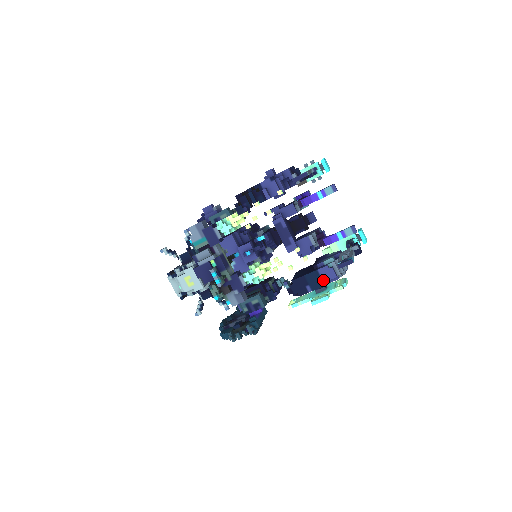
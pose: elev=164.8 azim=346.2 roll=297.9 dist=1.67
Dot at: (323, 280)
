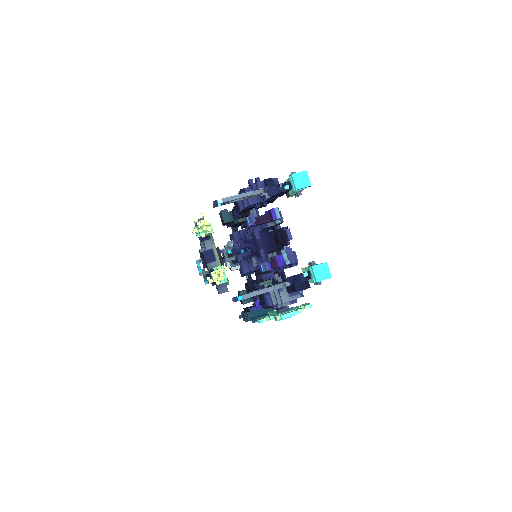
Dot at: (266, 303)
